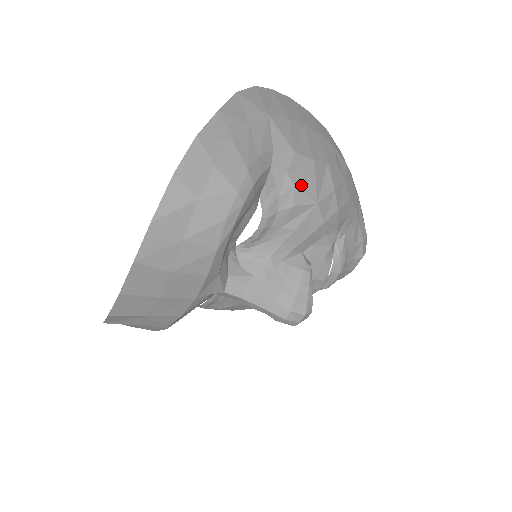
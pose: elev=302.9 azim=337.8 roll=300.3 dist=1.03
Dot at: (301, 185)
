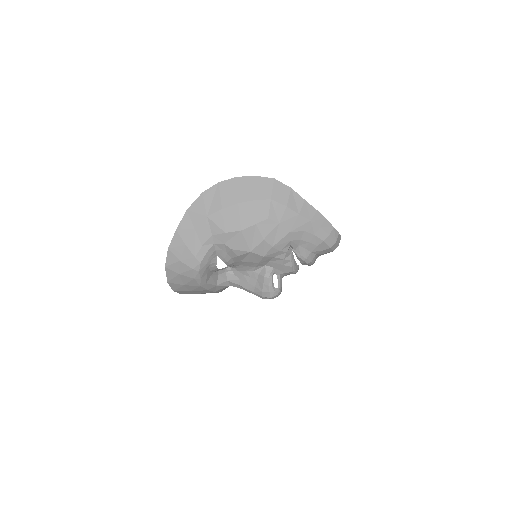
Dot at: (236, 247)
